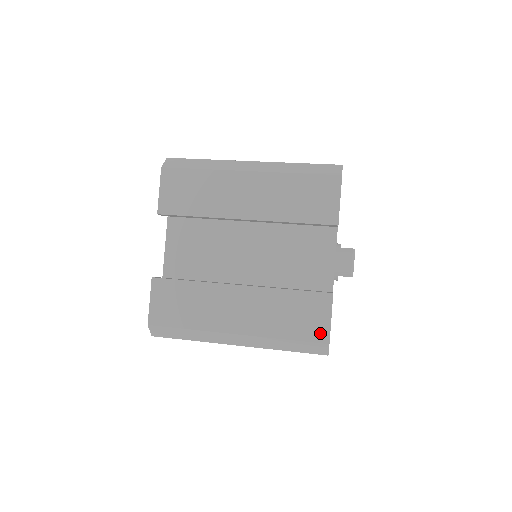
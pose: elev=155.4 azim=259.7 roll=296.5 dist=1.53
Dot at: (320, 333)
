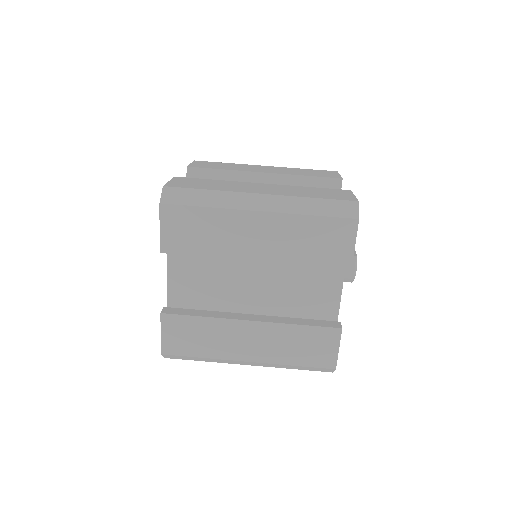
Dot at: (328, 361)
